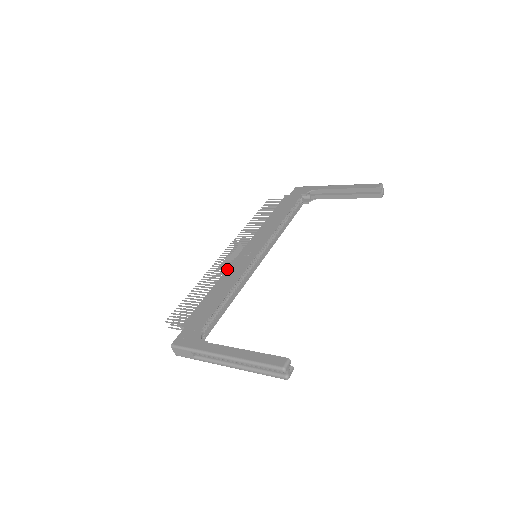
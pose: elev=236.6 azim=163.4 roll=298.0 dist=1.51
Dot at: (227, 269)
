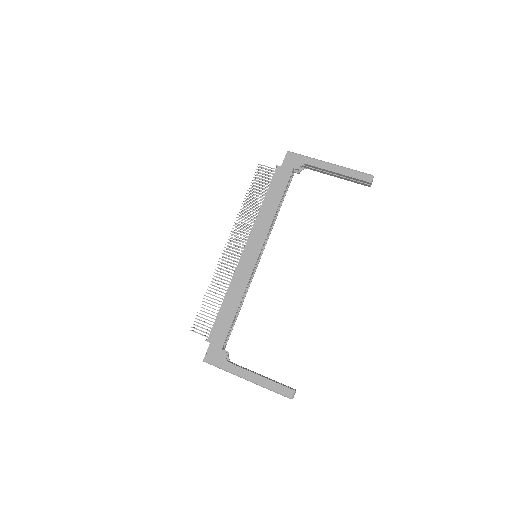
Dot at: (233, 276)
